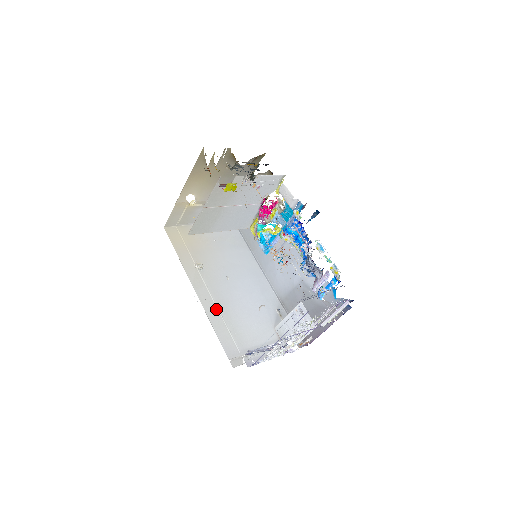
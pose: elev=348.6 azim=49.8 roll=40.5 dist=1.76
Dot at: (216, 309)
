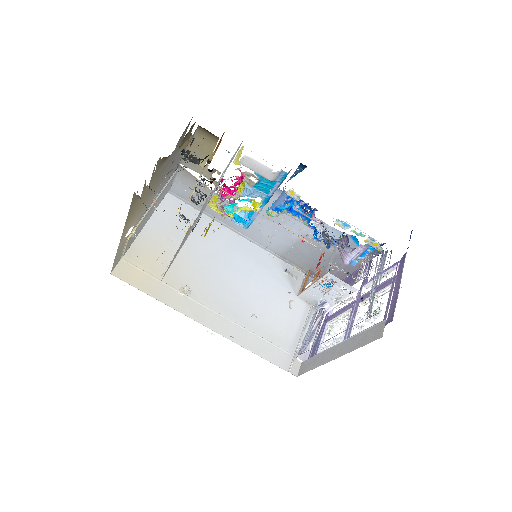
Dot at: (238, 327)
